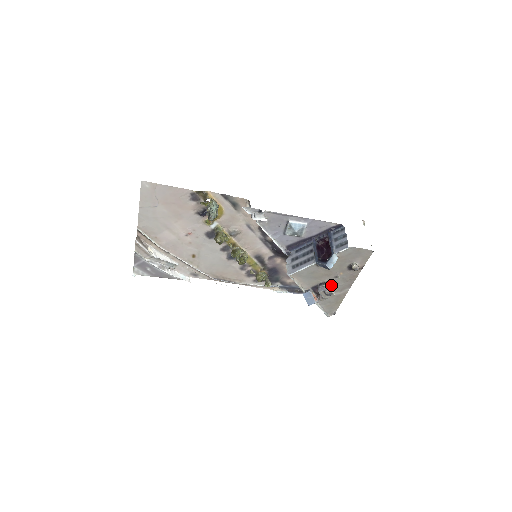
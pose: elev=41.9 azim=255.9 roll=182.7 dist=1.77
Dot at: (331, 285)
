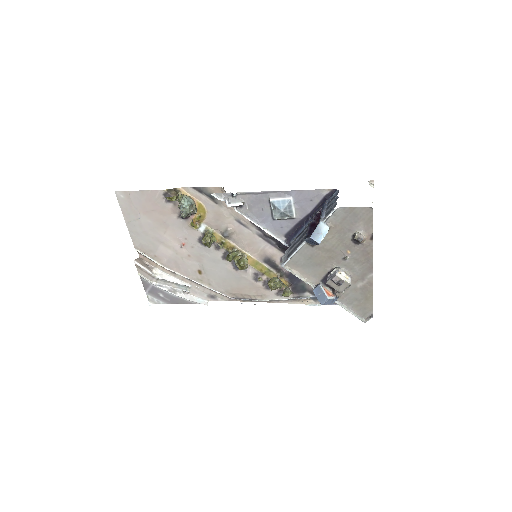
Dot at: (342, 271)
